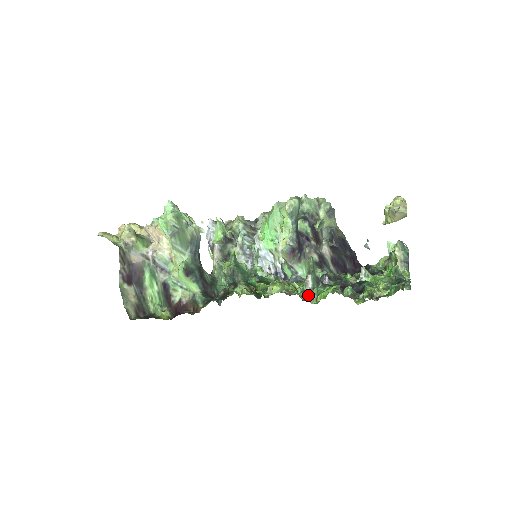
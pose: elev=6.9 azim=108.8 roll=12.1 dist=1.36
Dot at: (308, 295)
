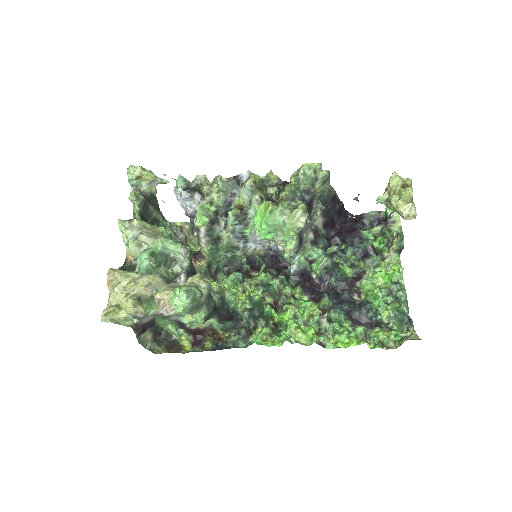
Dot at: (324, 328)
